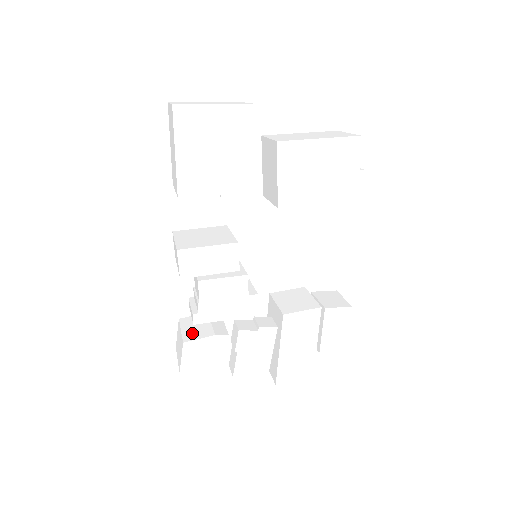
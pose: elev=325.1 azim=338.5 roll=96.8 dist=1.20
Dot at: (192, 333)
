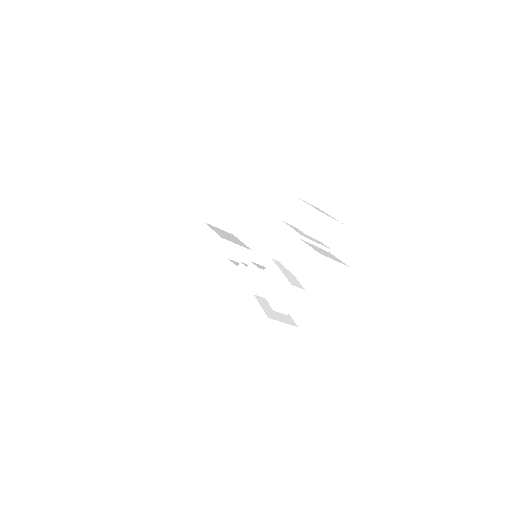
Dot at: occluded
